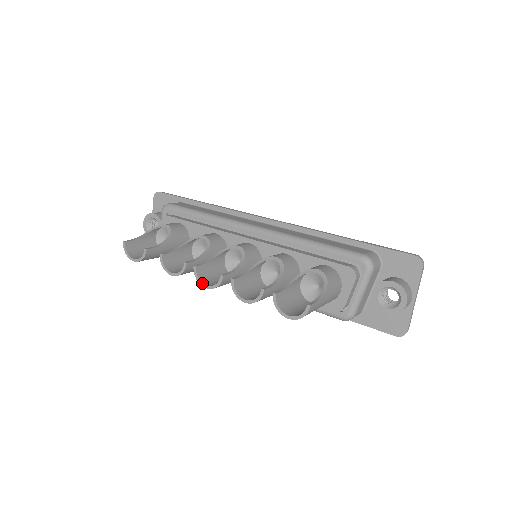
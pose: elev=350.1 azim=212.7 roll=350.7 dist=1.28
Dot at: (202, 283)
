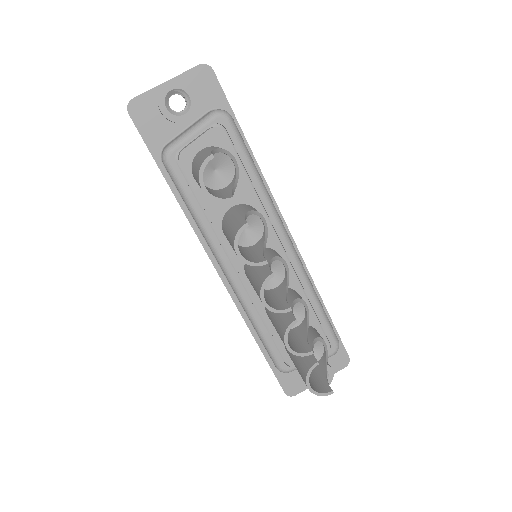
Dot at: occluded
